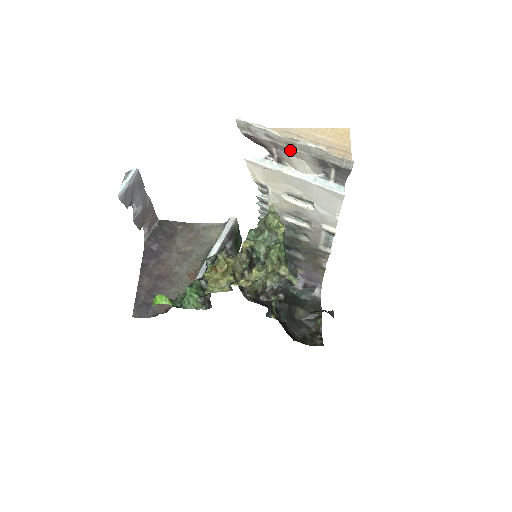
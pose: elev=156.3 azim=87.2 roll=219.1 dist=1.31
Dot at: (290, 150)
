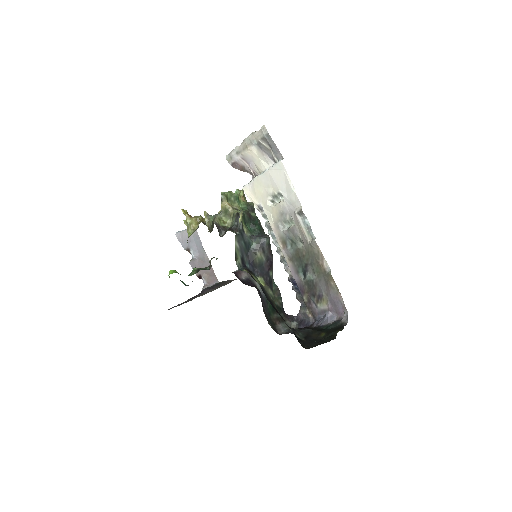
Dot at: (248, 154)
